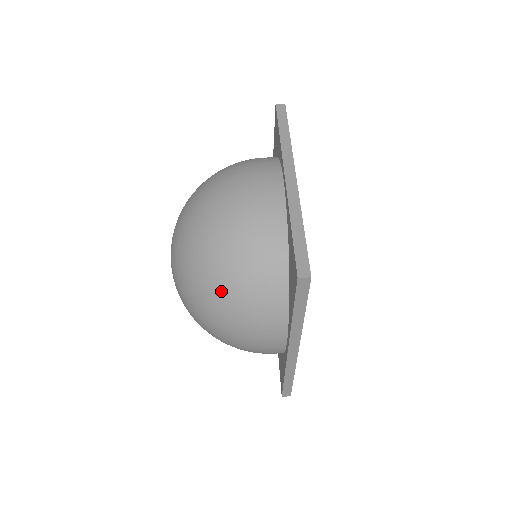
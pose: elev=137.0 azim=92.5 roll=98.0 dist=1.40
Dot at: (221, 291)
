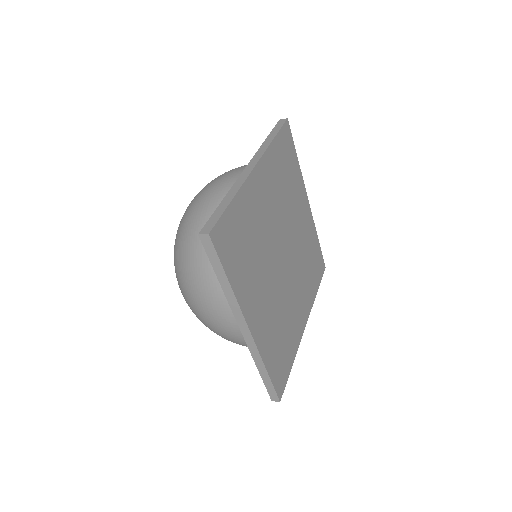
Dot at: (185, 268)
